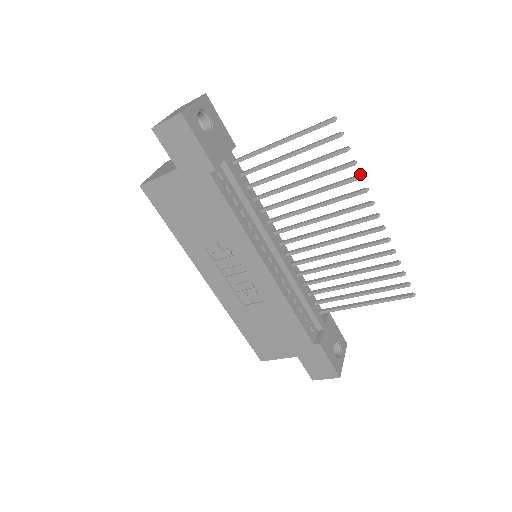
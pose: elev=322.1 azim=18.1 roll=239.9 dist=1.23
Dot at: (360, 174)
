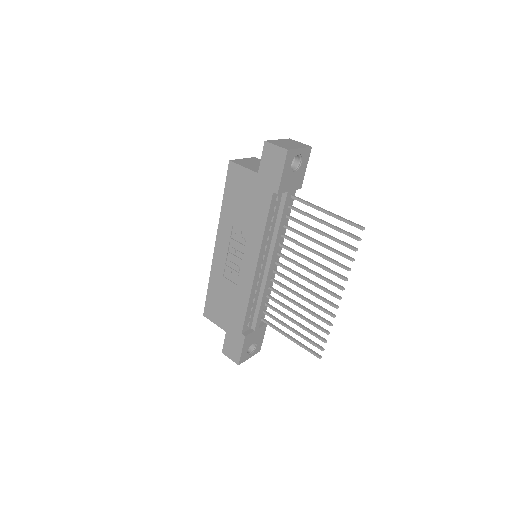
Dot at: occluded
